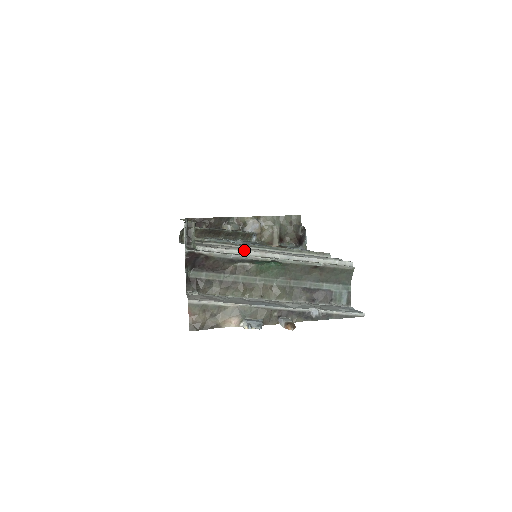
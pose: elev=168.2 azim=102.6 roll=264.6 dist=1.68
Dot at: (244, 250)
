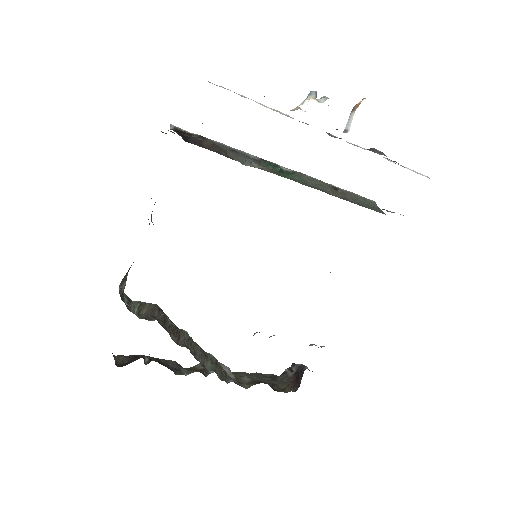
Dot at: occluded
